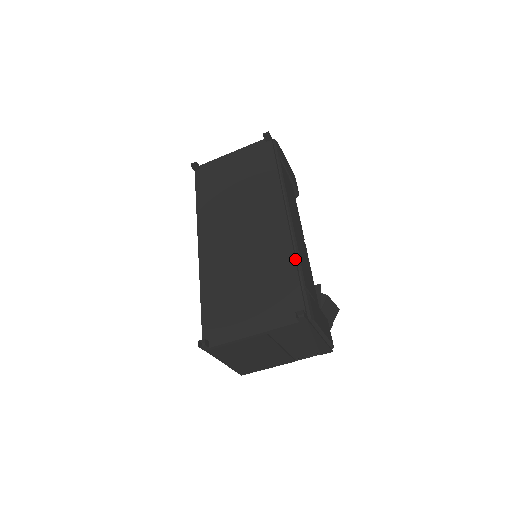
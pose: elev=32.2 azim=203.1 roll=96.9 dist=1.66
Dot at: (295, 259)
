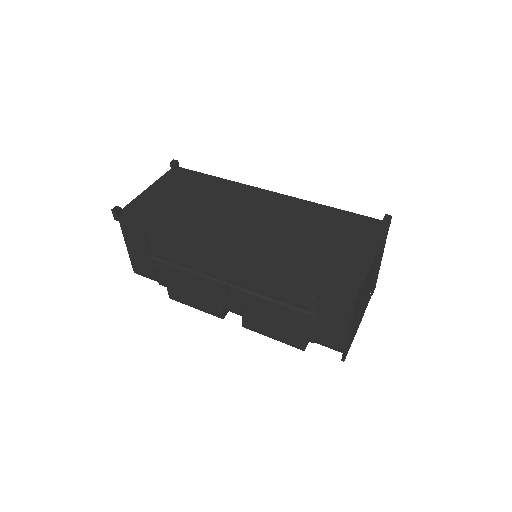
Dot at: (324, 206)
